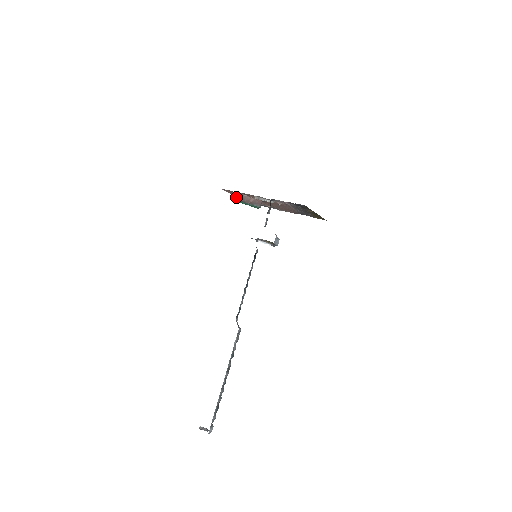
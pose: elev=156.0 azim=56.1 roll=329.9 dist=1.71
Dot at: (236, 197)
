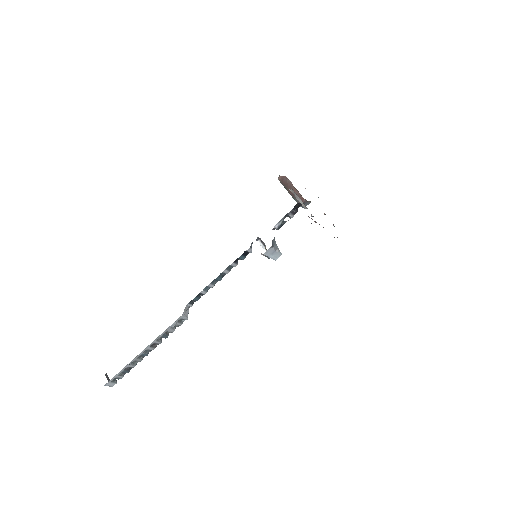
Dot at: (281, 178)
